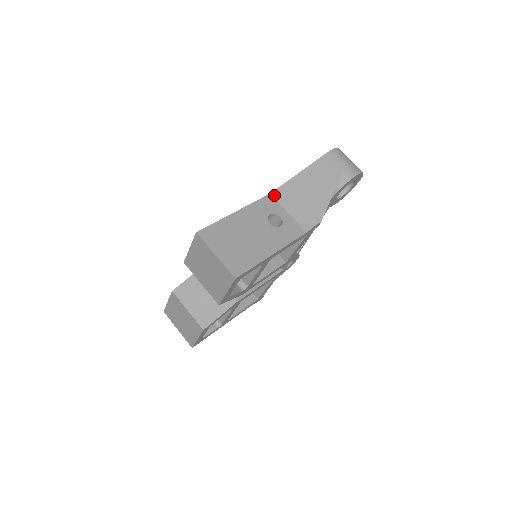
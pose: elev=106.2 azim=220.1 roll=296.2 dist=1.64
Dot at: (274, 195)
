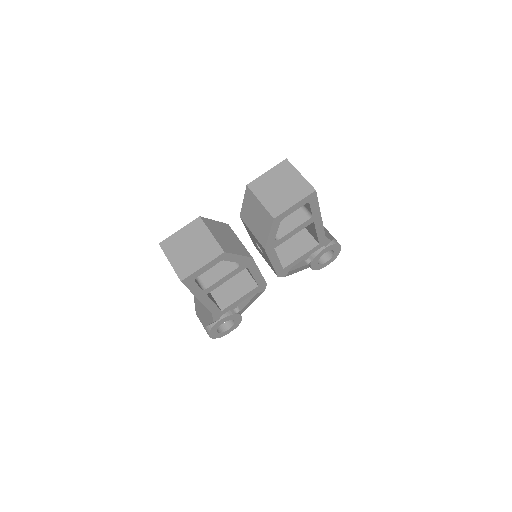
Dot at: occluded
